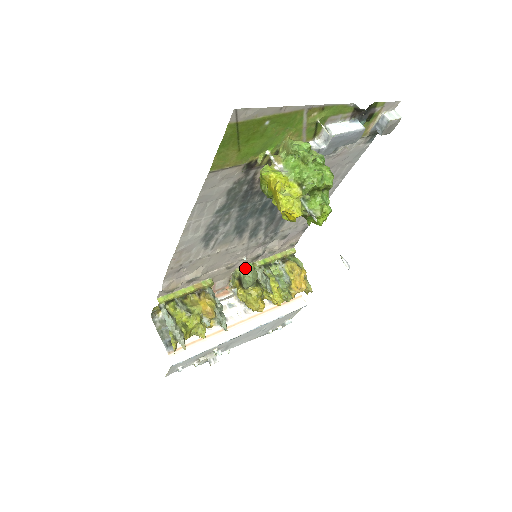
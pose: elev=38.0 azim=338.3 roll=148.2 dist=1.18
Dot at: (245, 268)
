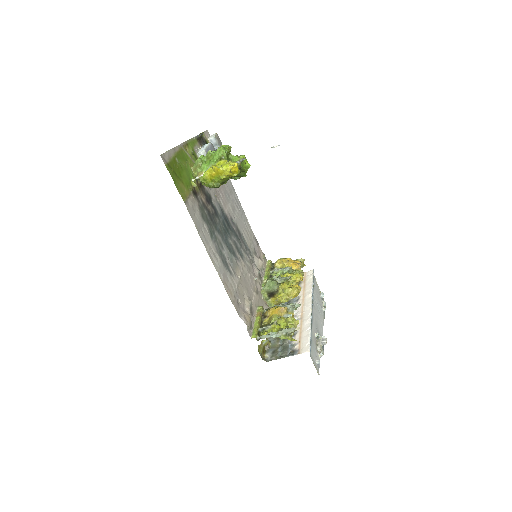
Dot at: (263, 287)
